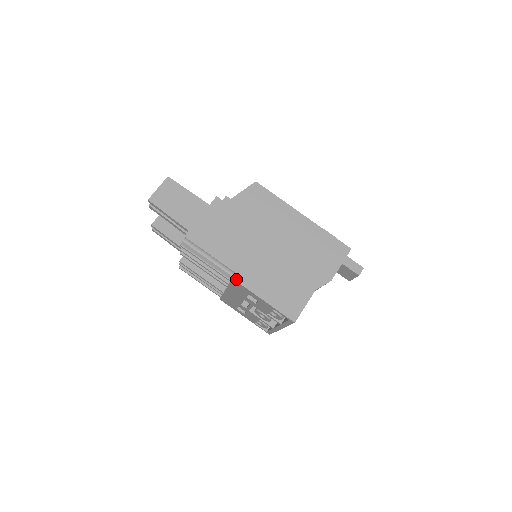
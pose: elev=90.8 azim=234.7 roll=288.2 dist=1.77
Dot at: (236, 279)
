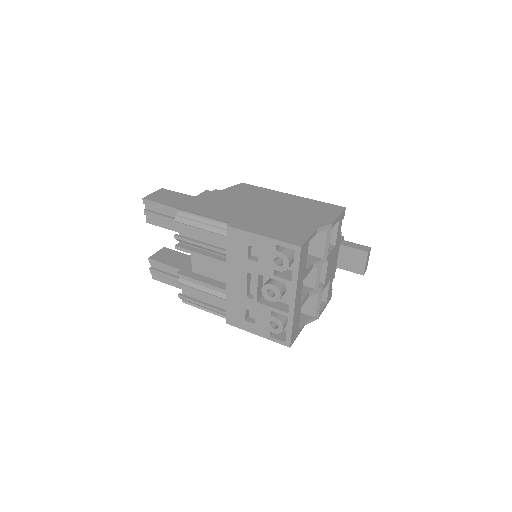
Dot at: (231, 226)
